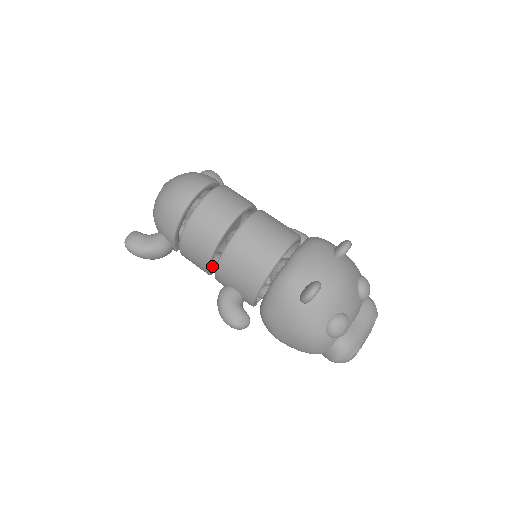
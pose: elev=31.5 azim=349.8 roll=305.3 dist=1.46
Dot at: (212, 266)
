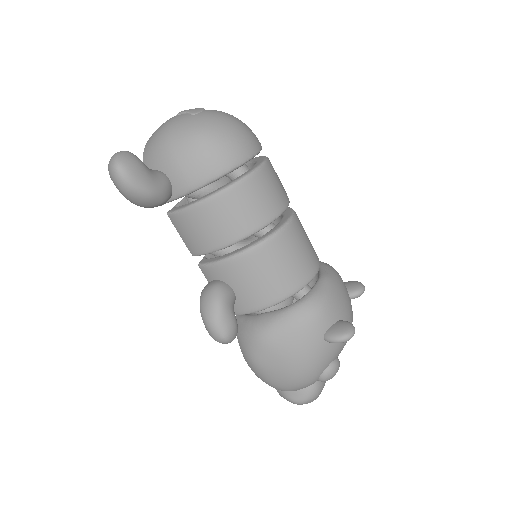
Dot at: occluded
